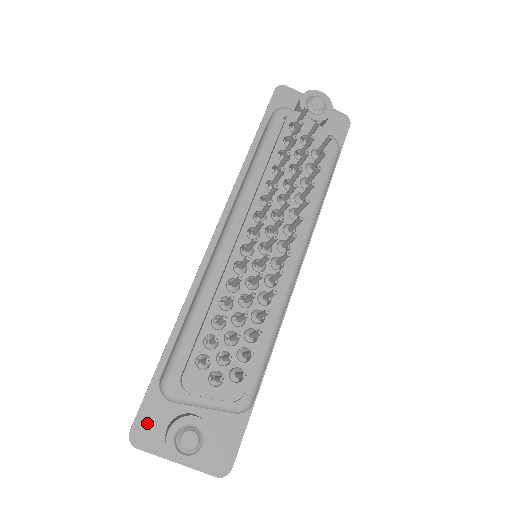
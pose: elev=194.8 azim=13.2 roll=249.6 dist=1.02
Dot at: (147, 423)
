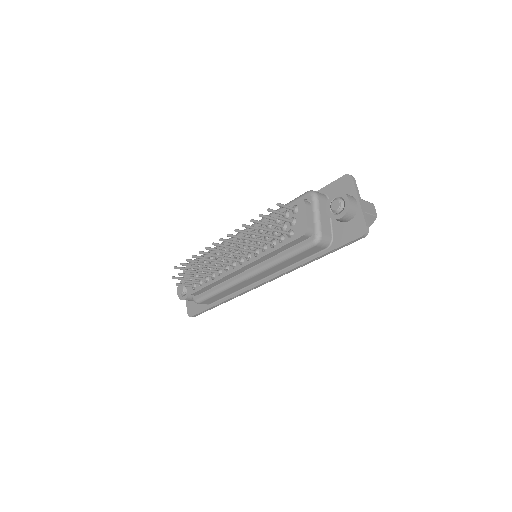
Dot at: occluded
